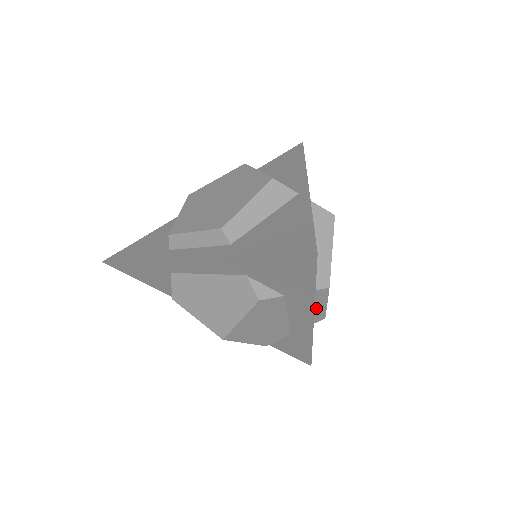
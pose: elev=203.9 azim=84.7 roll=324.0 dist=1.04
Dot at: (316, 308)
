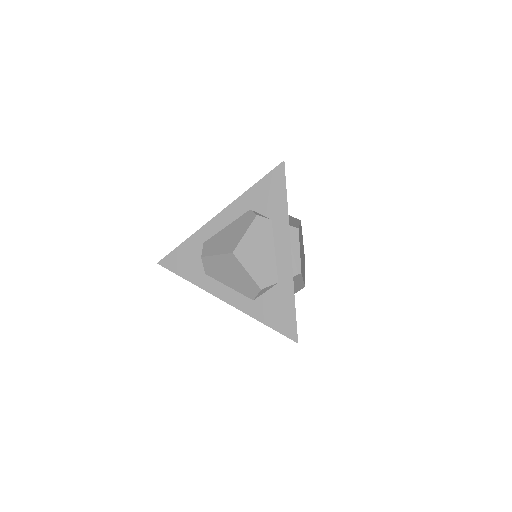
Dot at: (293, 252)
